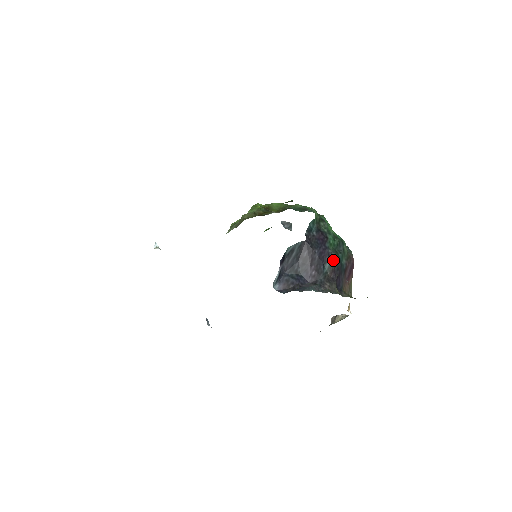
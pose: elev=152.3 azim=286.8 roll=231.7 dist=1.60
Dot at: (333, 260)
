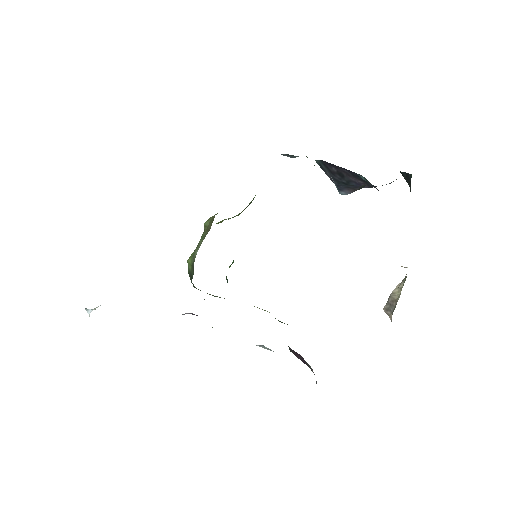
Dot at: occluded
